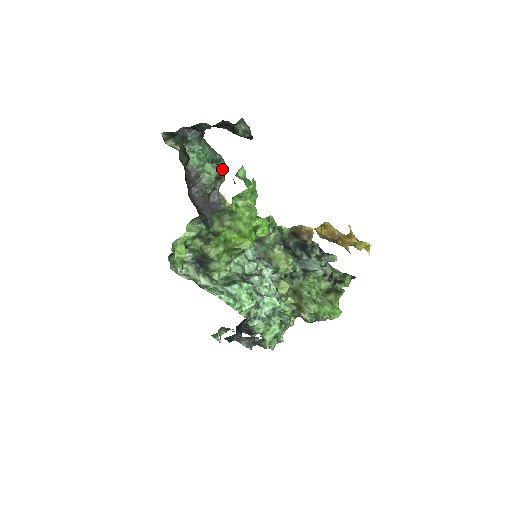
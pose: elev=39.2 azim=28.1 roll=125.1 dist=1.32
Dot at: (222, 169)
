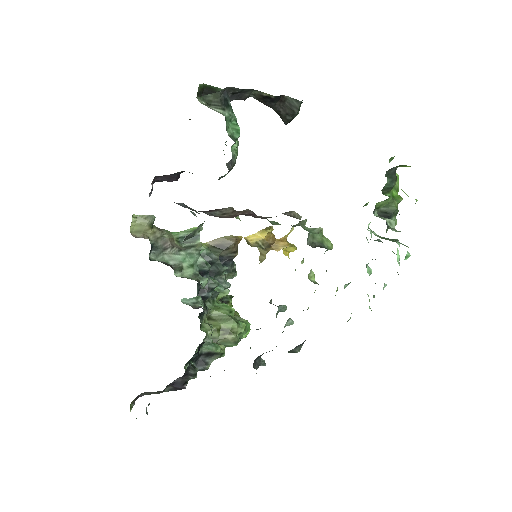
Dot at: occluded
